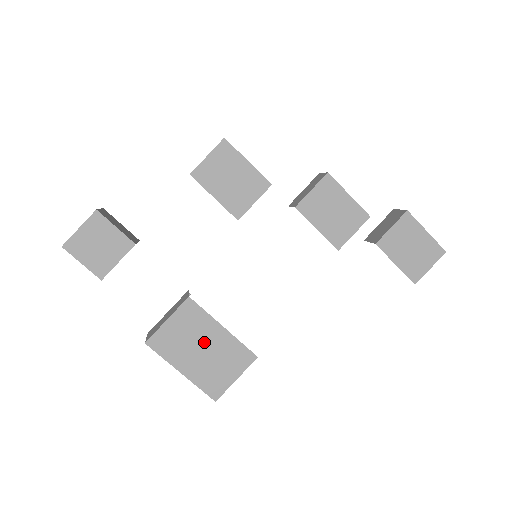
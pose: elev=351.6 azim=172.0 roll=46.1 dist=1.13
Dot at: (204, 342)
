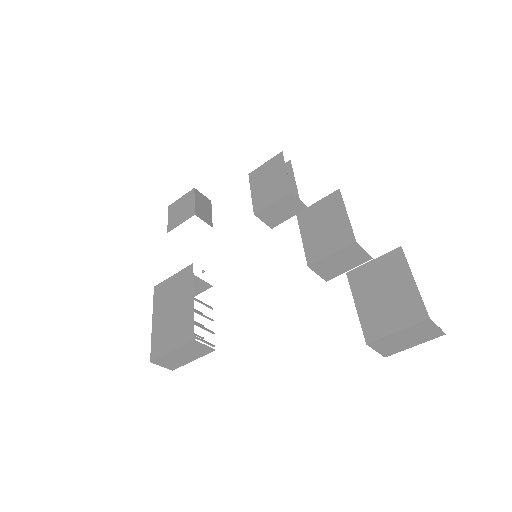
Dot at: (177, 304)
